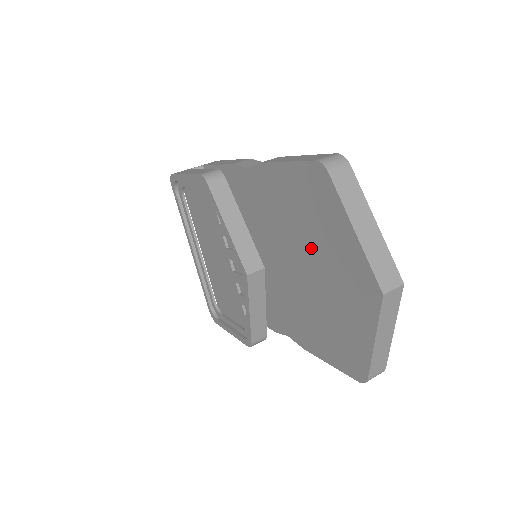
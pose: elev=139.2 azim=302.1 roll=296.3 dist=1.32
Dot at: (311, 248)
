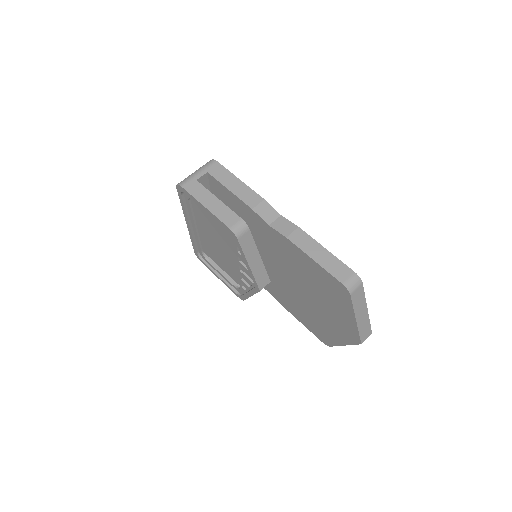
Dot at: (315, 295)
